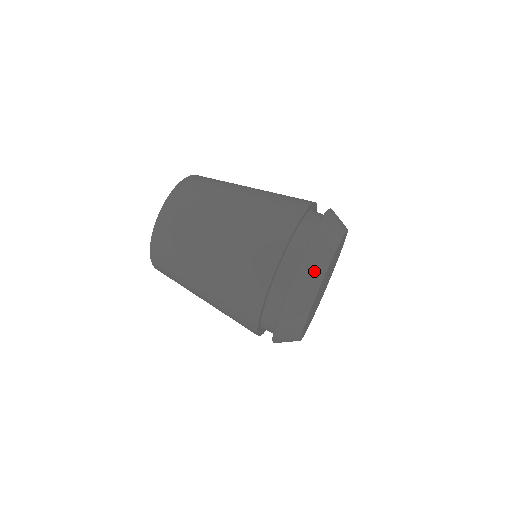
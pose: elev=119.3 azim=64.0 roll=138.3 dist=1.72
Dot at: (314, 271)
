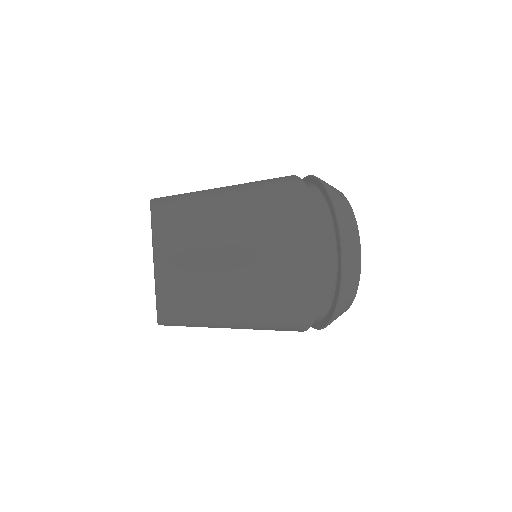
Dot at: occluded
